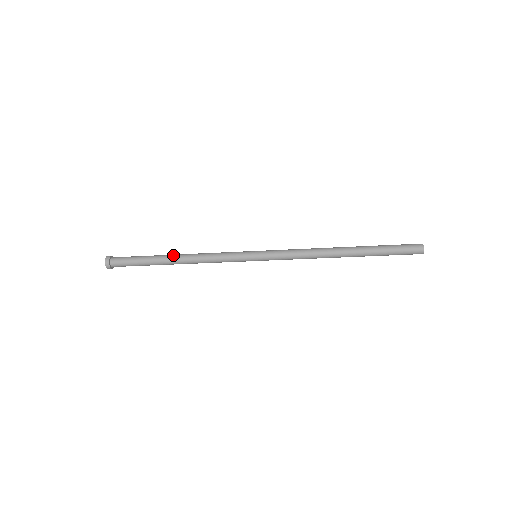
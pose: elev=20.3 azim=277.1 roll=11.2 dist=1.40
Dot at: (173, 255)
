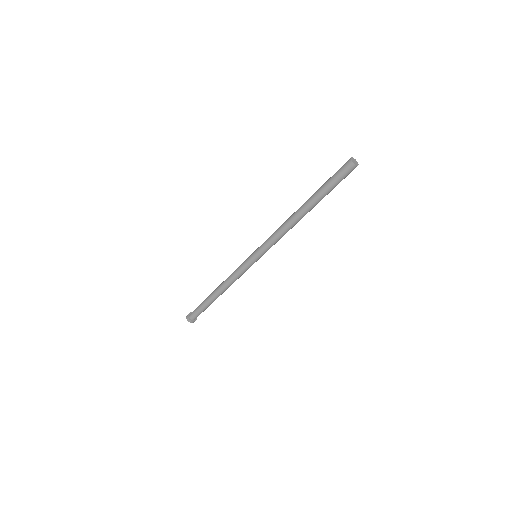
Dot at: (214, 290)
